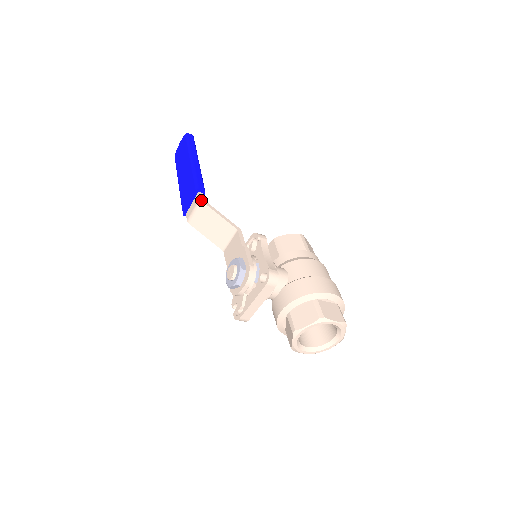
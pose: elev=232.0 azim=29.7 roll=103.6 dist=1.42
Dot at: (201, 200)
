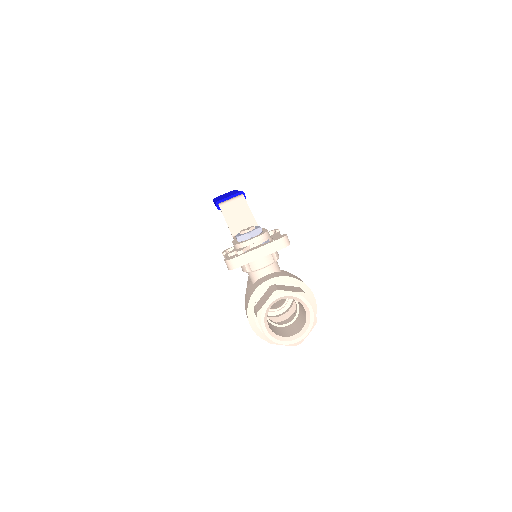
Dot at: occluded
